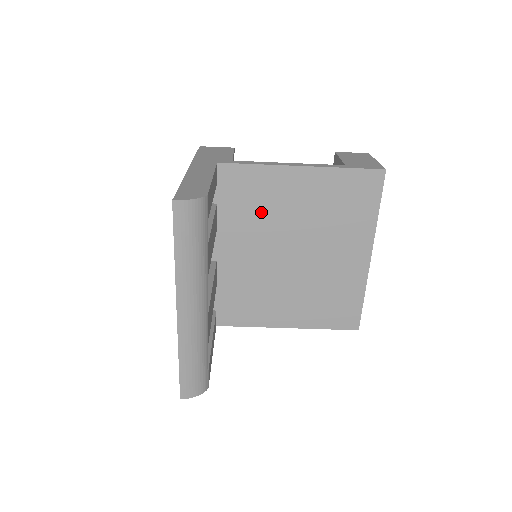
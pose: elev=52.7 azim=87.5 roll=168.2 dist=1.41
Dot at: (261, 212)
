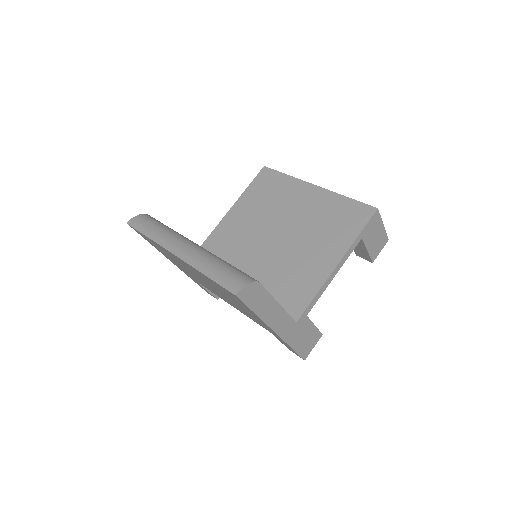
Dot at: (236, 244)
